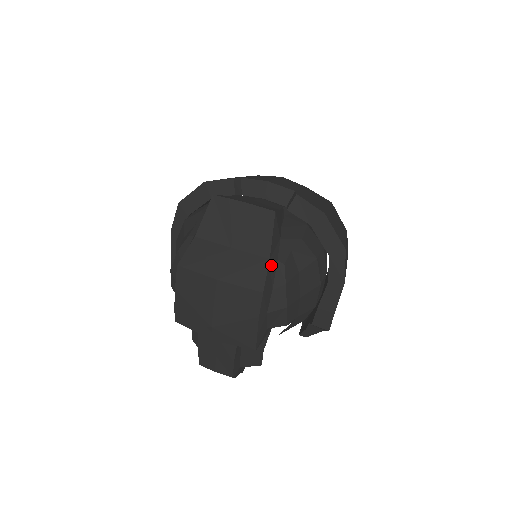
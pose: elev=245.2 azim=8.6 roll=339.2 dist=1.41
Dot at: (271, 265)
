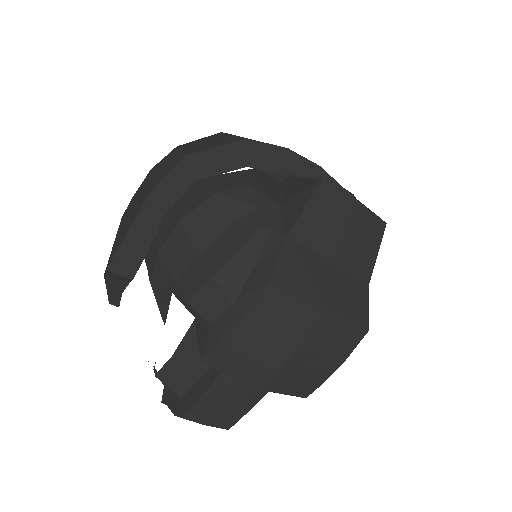
Dot at: (366, 291)
